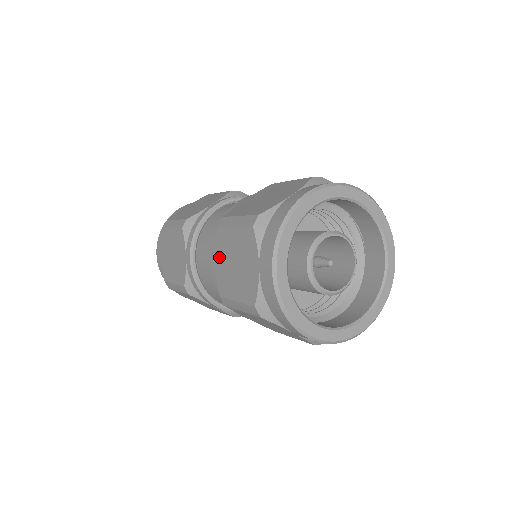
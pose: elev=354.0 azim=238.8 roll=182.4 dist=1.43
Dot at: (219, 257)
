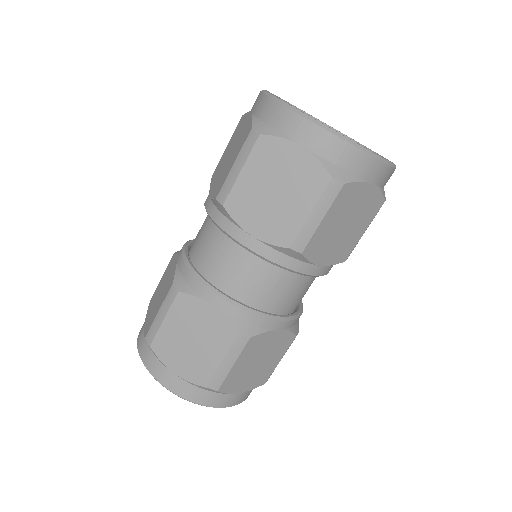
Dot at: (251, 222)
